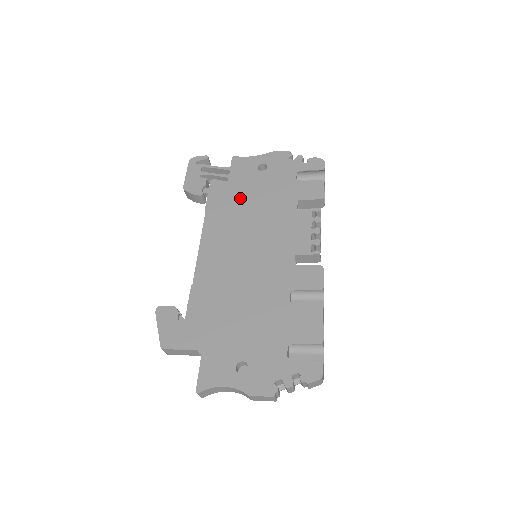
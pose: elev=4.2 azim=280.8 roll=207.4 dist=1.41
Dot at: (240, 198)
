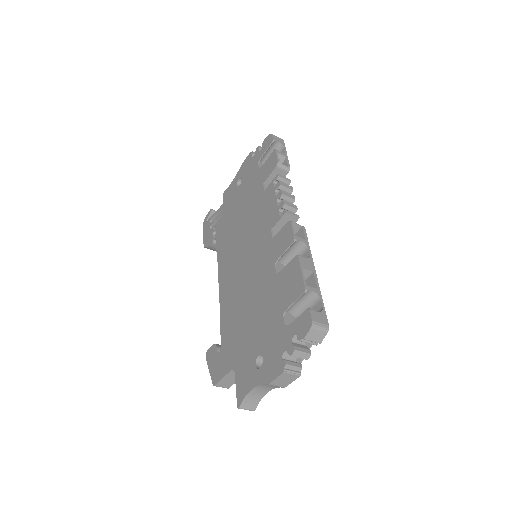
Dot at: (232, 220)
